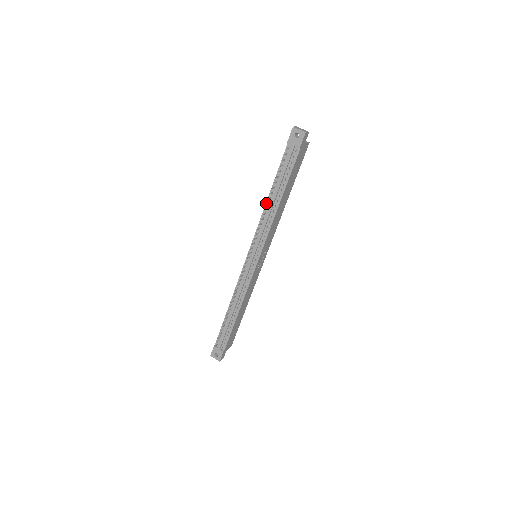
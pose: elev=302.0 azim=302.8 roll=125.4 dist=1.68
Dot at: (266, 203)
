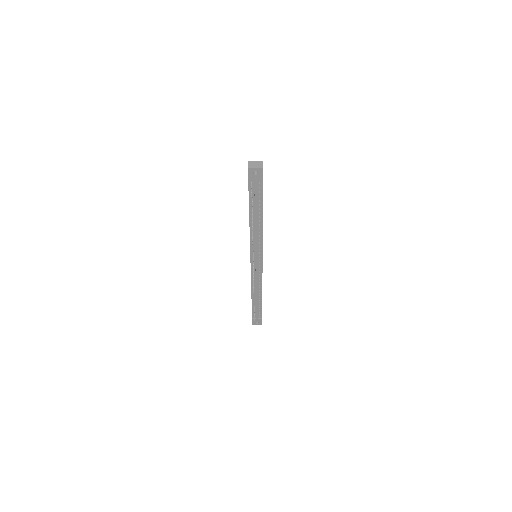
Dot at: (250, 226)
